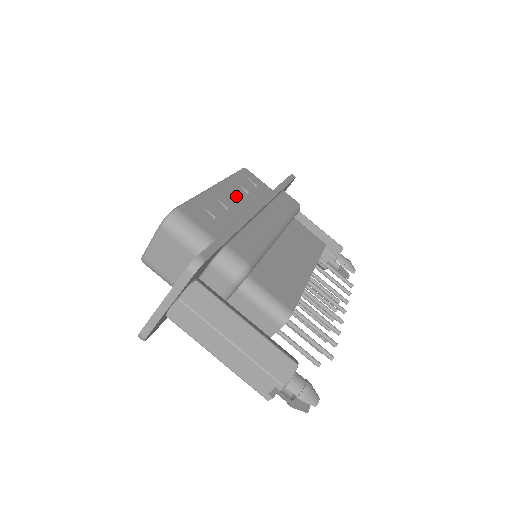
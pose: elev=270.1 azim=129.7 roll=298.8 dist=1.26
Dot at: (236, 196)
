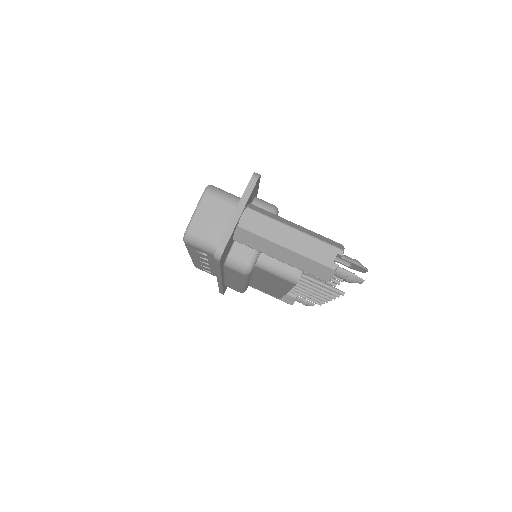
Dot at: occluded
